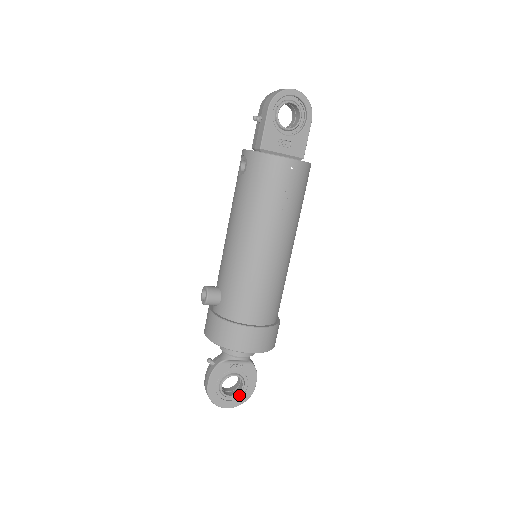
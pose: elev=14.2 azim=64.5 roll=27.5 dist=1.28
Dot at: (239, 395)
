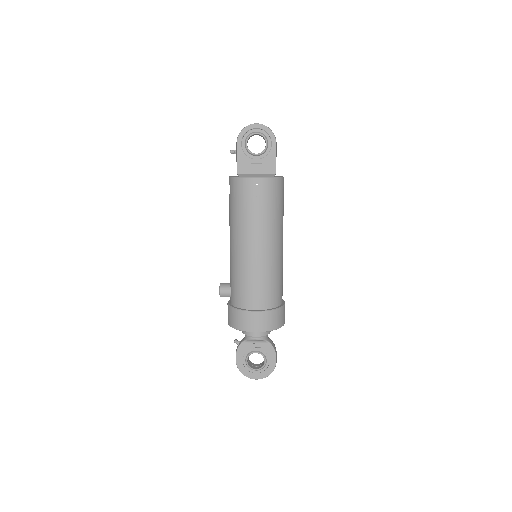
Dot at: (264, 369)
